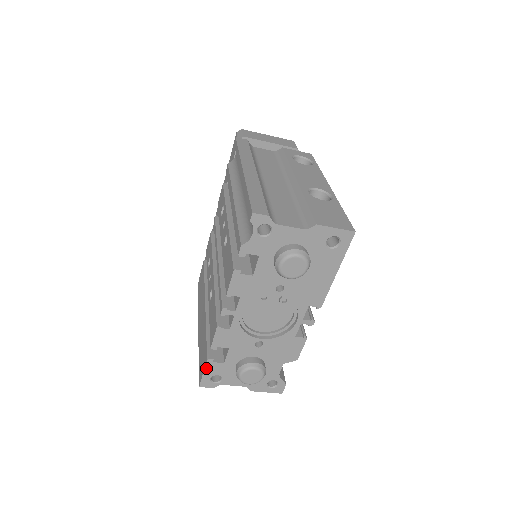
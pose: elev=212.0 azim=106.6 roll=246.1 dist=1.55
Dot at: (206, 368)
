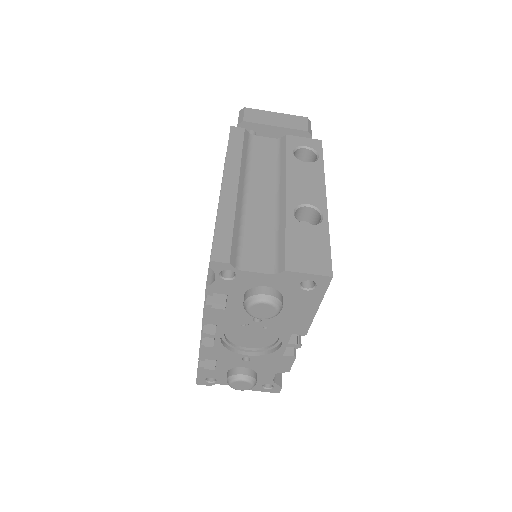
Dot at: (198, 372)
